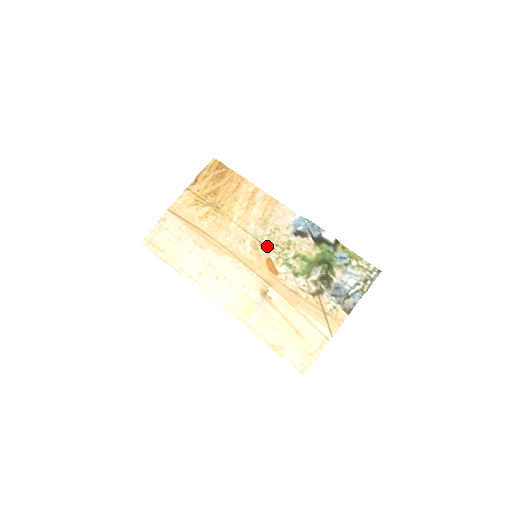
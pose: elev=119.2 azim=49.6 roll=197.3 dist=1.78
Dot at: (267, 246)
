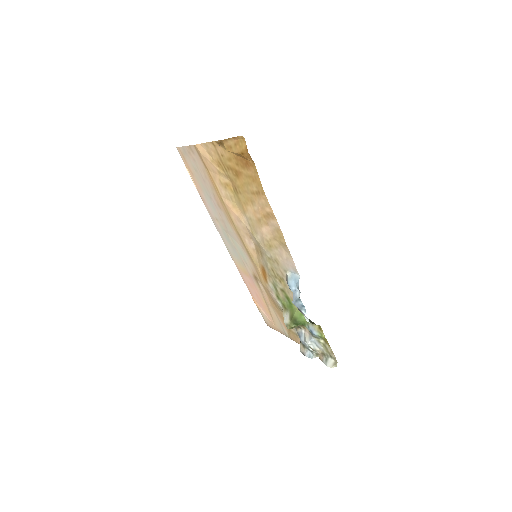
Dot at: (265, 262)
